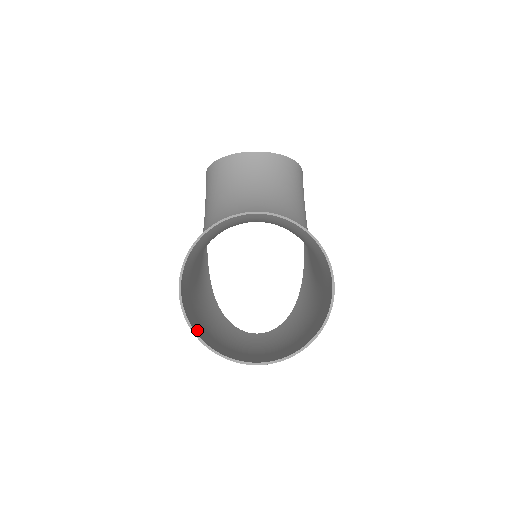
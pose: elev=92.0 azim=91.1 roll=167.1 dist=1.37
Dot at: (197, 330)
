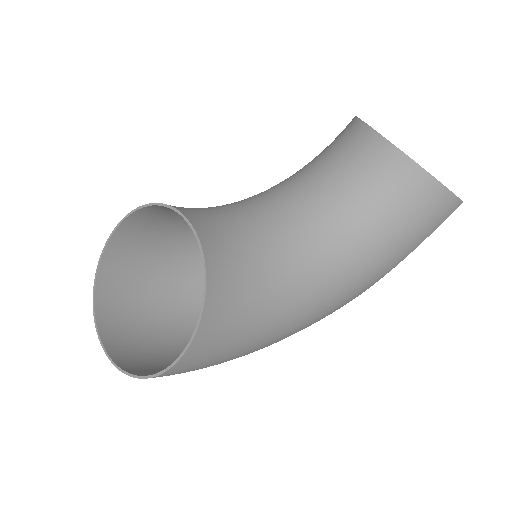
Dot at: (121, 276)
